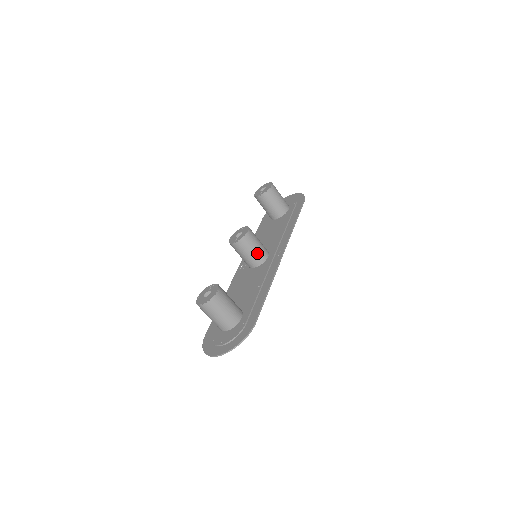
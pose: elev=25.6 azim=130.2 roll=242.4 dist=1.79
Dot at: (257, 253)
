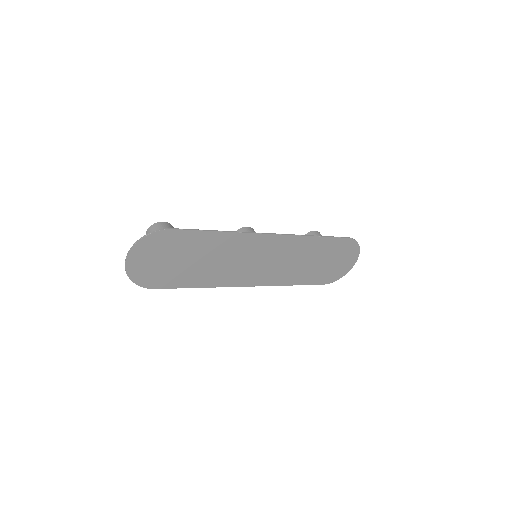
Dot at: occluded
